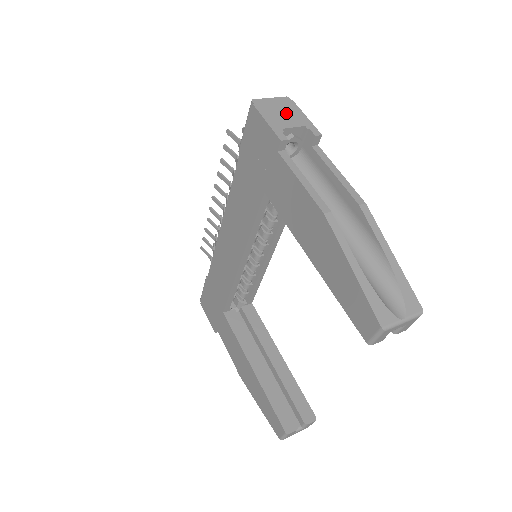
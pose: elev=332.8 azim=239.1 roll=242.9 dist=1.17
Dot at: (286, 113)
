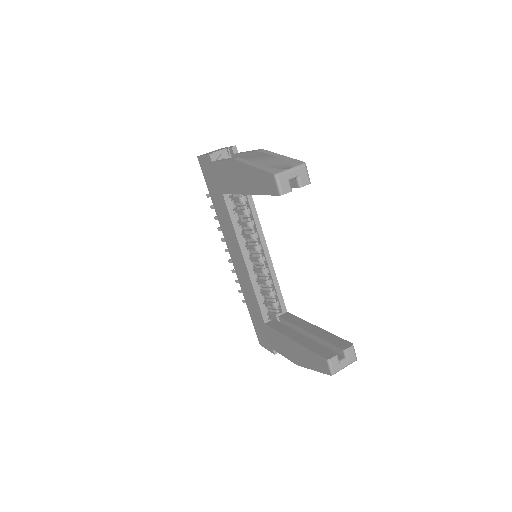
Dot at: occluded
